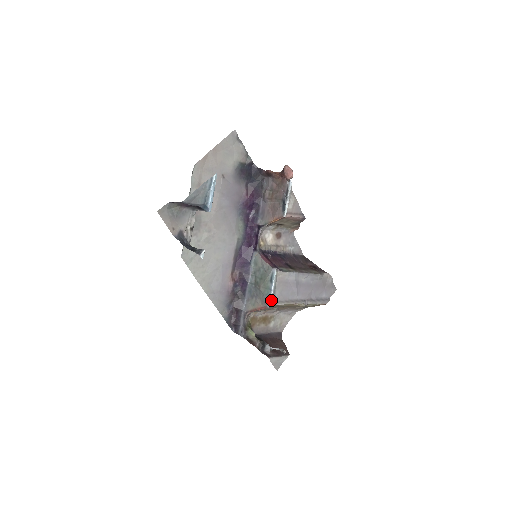
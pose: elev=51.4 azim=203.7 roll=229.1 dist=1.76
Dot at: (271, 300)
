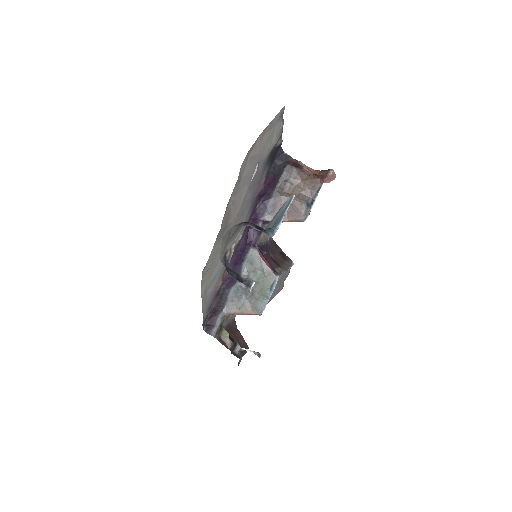
Dot at: (264, 308)
